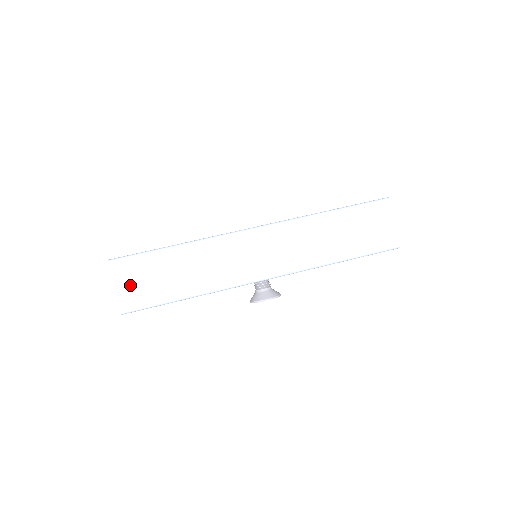
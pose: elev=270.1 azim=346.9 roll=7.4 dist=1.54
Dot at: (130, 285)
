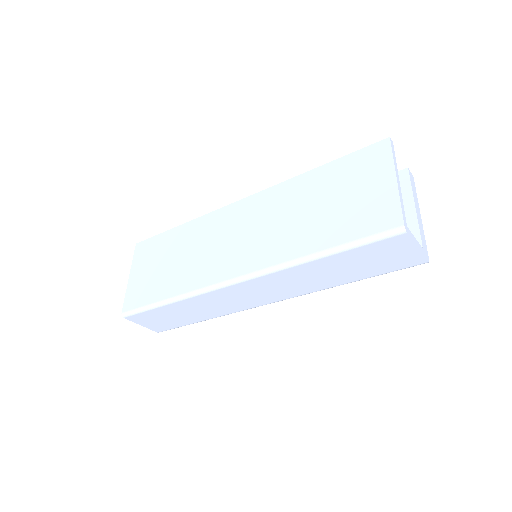
Dot at: (152, 323)
